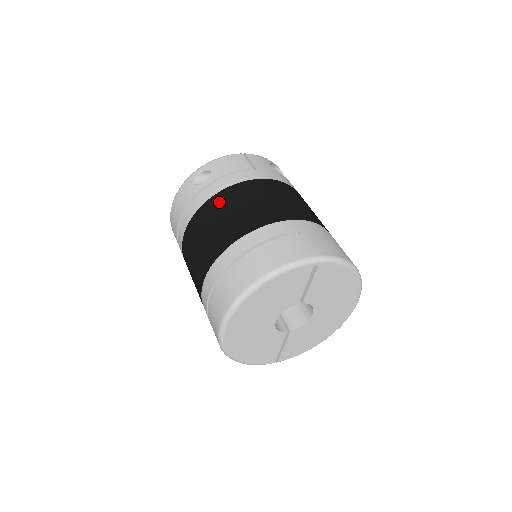
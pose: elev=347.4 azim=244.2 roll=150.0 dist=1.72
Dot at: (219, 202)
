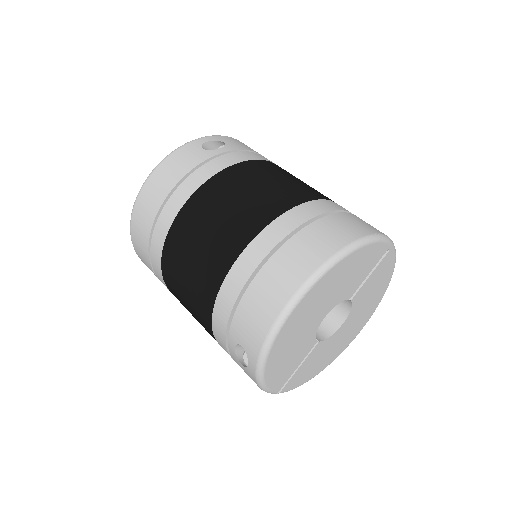
Dot at: (253, 168)
